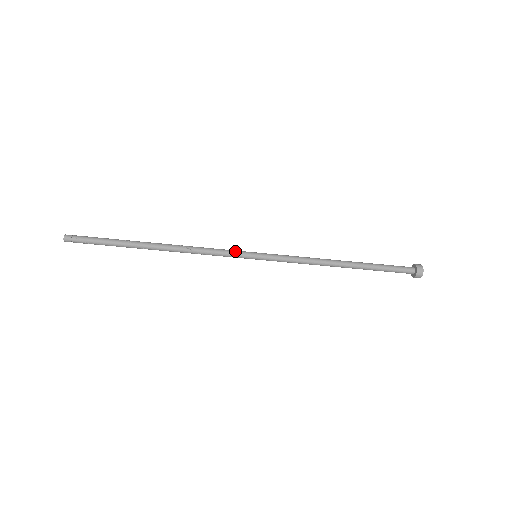
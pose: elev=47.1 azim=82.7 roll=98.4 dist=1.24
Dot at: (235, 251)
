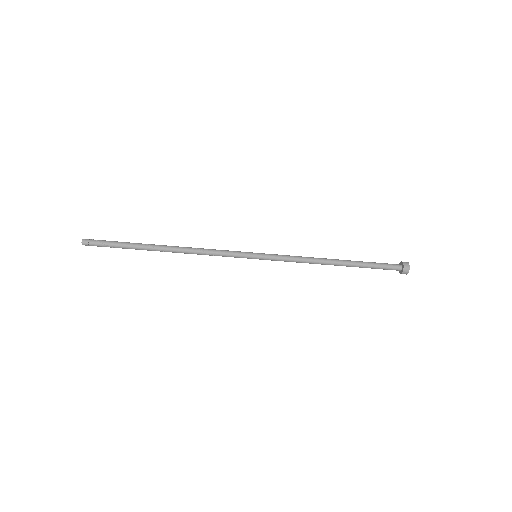
Dot at: (237, 251)
